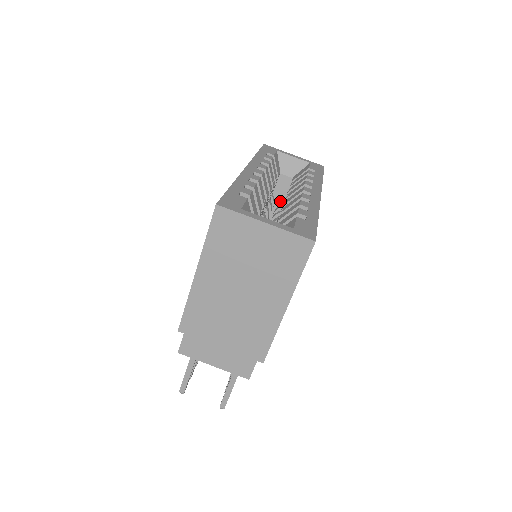
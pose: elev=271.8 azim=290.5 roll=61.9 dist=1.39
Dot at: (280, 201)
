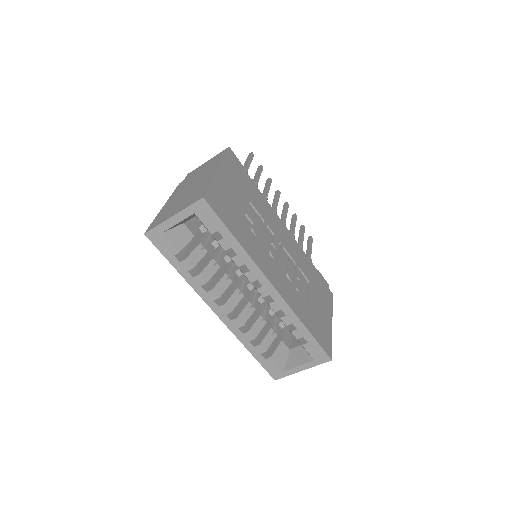
Dot at: occluded
